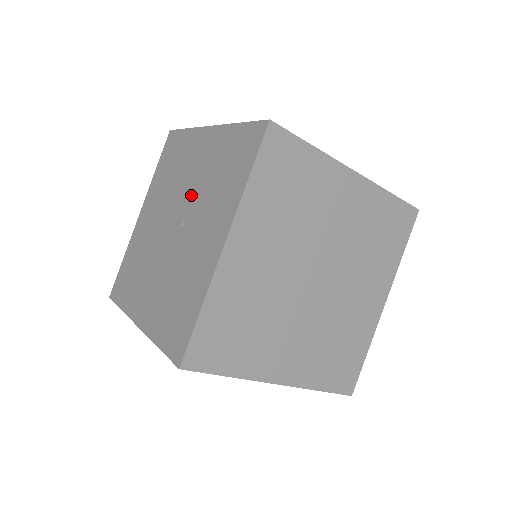
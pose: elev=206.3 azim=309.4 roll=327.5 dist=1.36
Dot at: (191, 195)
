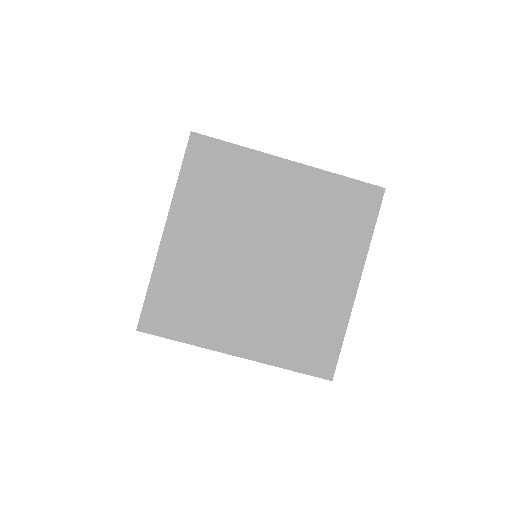
Dot at: occluded
